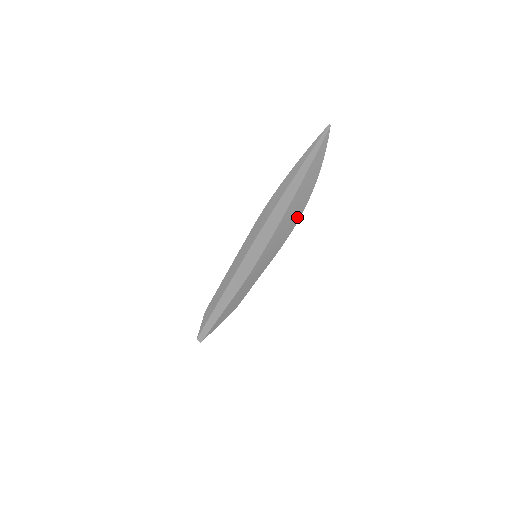
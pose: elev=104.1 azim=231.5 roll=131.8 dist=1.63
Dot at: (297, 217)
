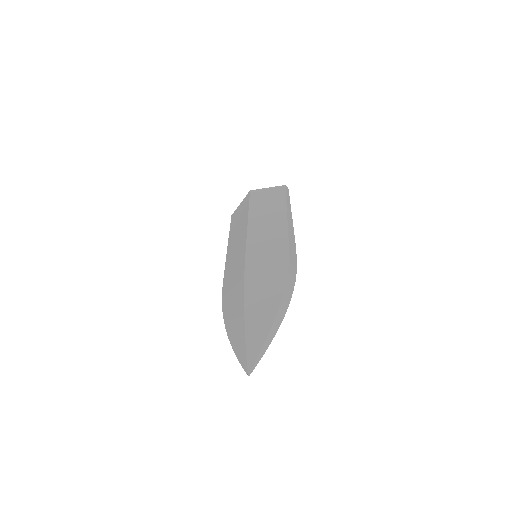
Dot at: occluded
